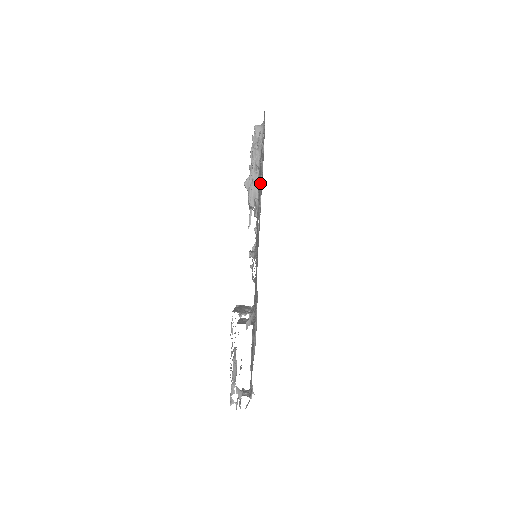
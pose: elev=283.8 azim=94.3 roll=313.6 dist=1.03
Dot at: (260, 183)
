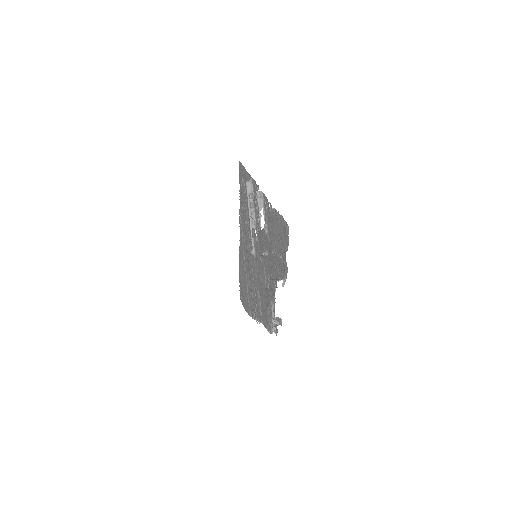
Dot at: (281, 218)
